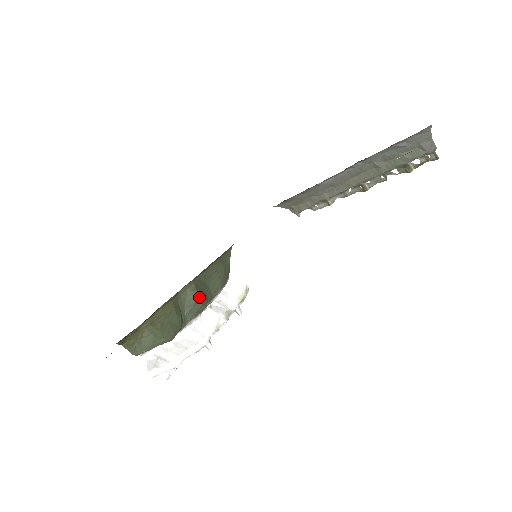
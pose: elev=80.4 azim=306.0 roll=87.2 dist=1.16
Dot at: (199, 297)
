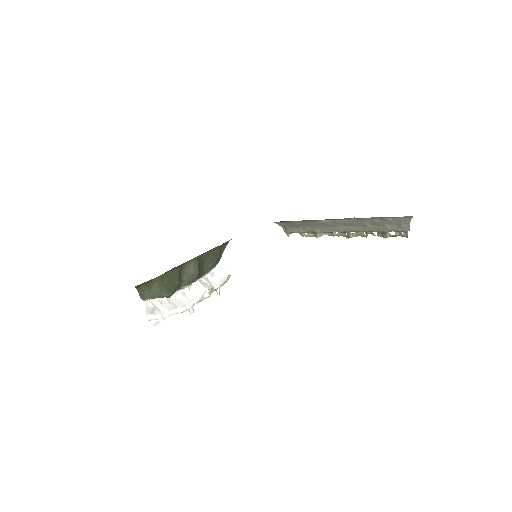
Dot at: (197, 271)
